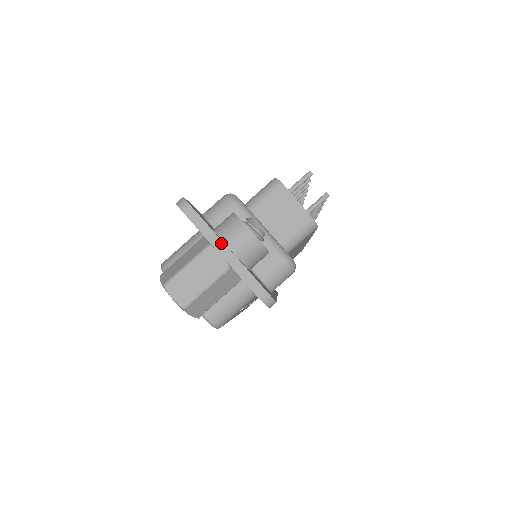
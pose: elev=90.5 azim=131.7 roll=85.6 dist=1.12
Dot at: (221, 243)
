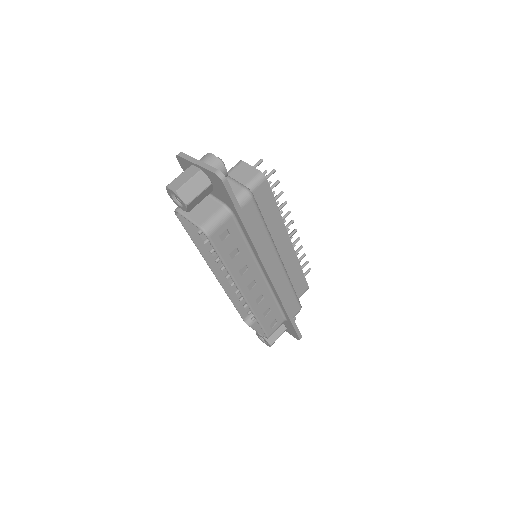
Dot at: (196, 160)
